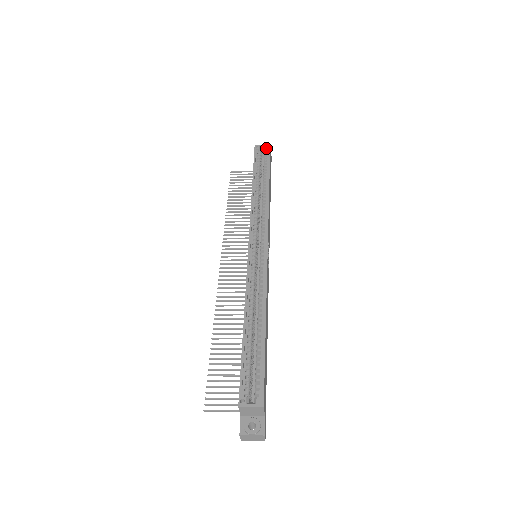
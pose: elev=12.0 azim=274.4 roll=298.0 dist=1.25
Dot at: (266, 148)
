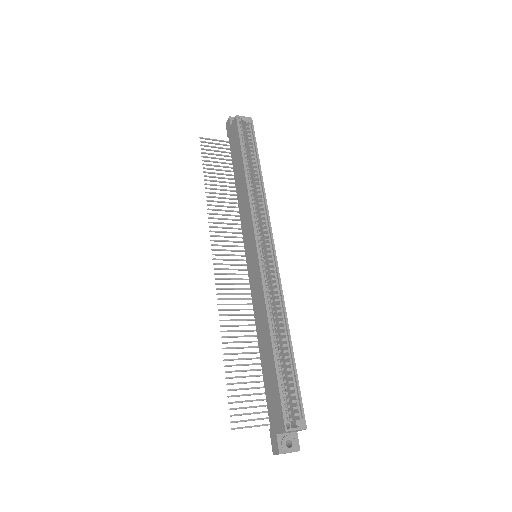
Dot at: (249, 122)
